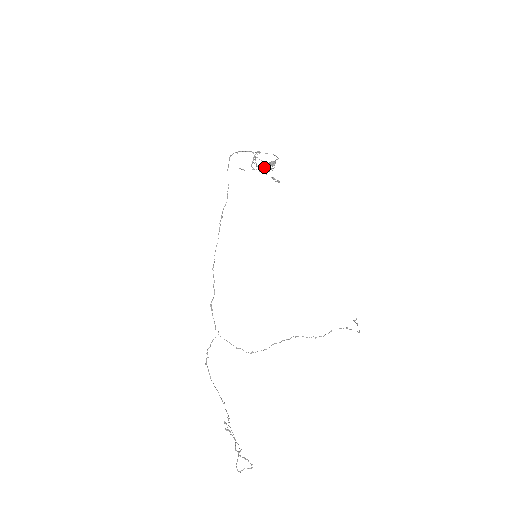
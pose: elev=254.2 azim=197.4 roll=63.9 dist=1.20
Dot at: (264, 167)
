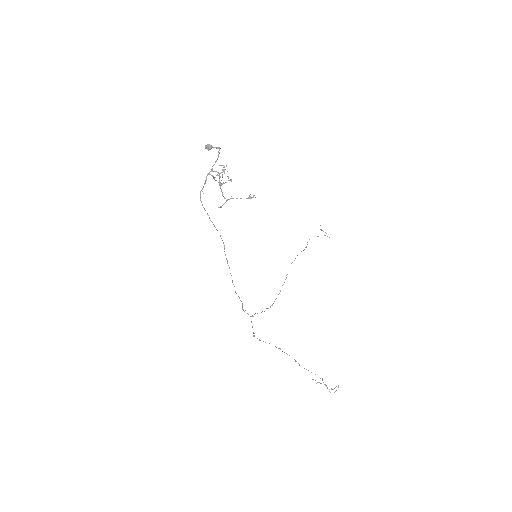
Dot at: occluded
